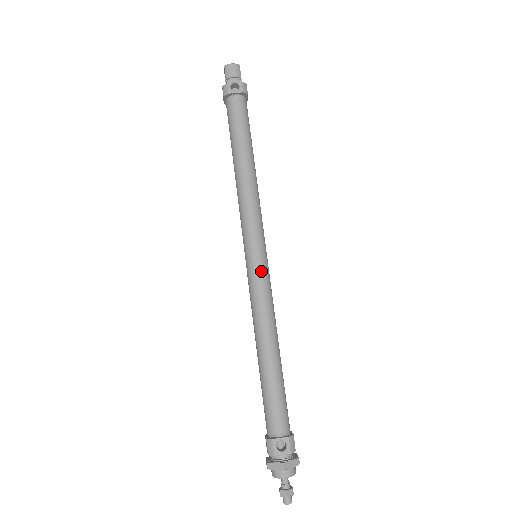
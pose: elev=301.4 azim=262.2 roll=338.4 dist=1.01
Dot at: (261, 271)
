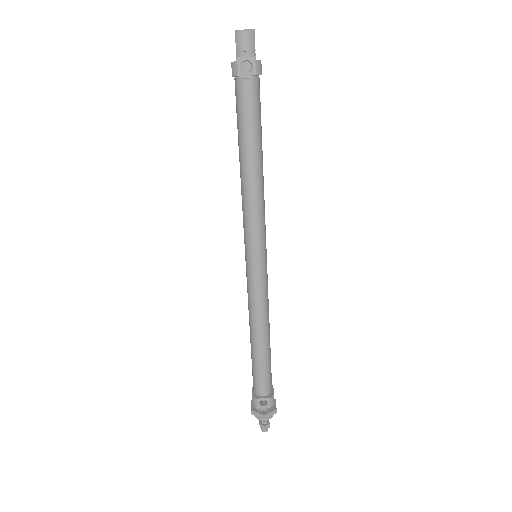
Dot at: (259, 275)
